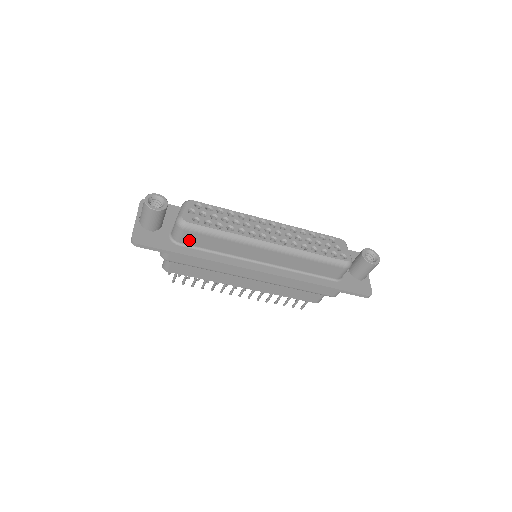
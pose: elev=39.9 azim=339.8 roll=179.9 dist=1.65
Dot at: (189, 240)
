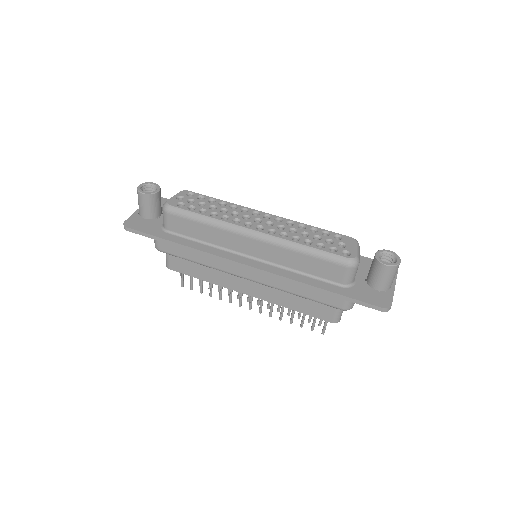
Dot at: (175, 227)
